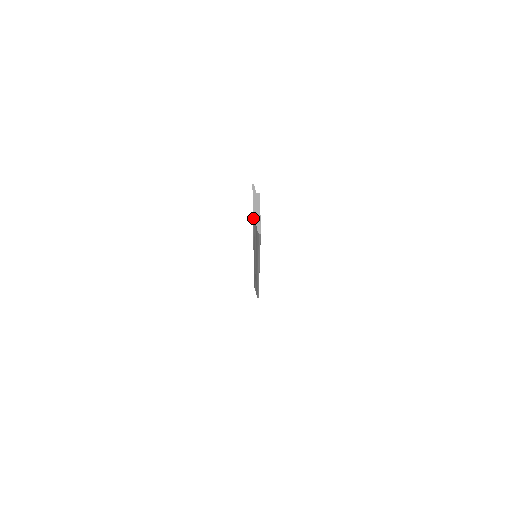
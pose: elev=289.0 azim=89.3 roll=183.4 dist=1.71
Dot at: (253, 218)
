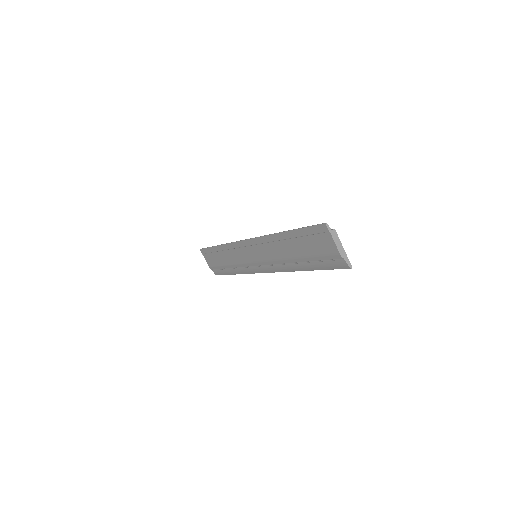
Dot at: (290, 238)
